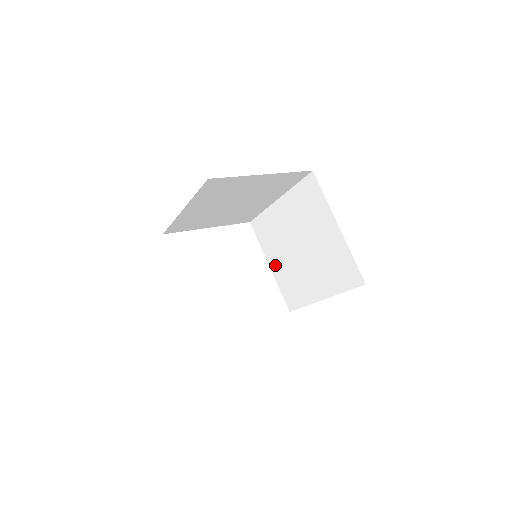
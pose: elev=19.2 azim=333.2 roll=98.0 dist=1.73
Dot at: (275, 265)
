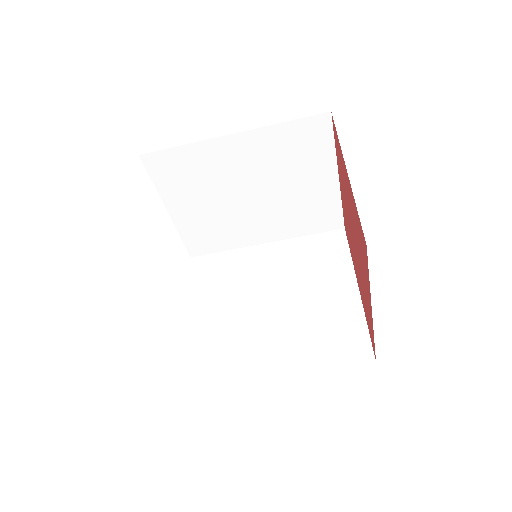
Dot at: (204, 316)
